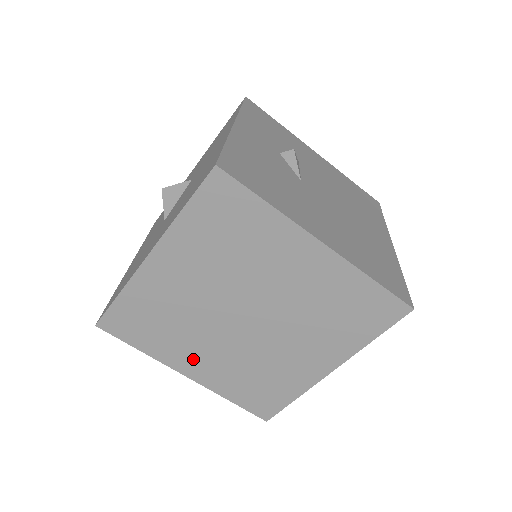
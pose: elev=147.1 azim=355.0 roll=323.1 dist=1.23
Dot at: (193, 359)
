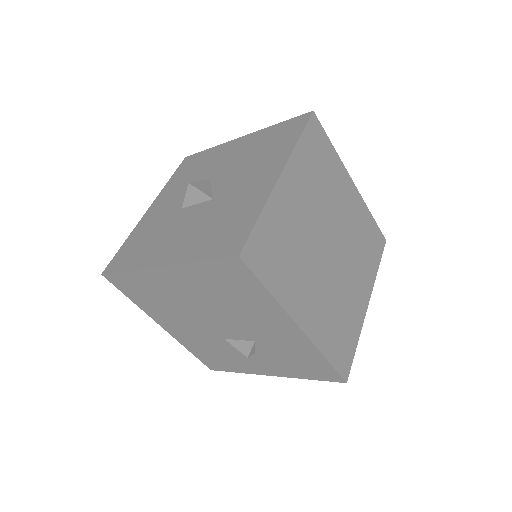
Dot at: (304, 300)
